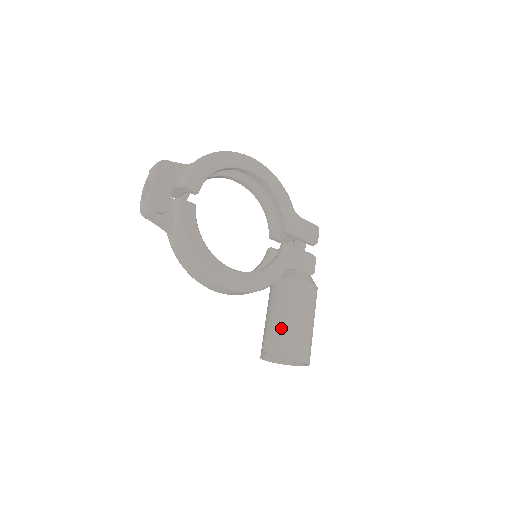
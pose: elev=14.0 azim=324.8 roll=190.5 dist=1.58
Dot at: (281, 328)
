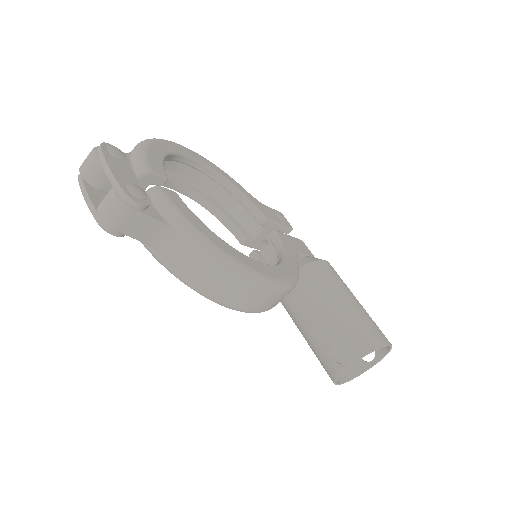
Dot at: (343, 320)
